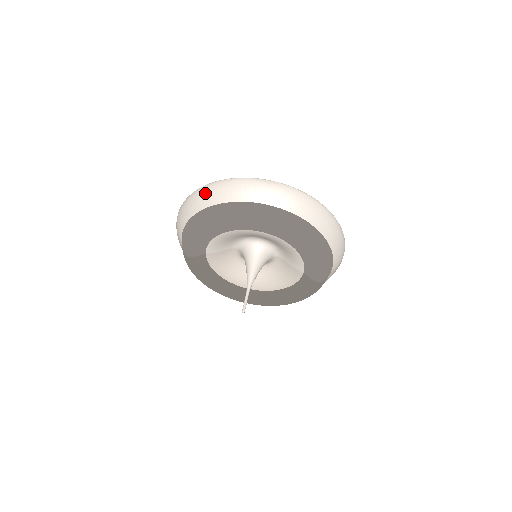
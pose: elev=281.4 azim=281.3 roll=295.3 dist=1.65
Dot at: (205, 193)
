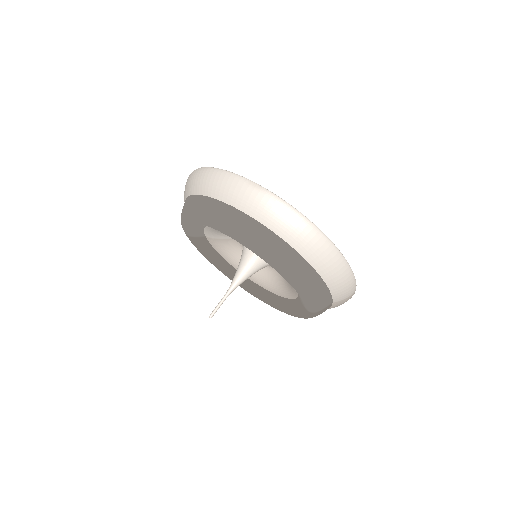
Dot at: (197, 177)
